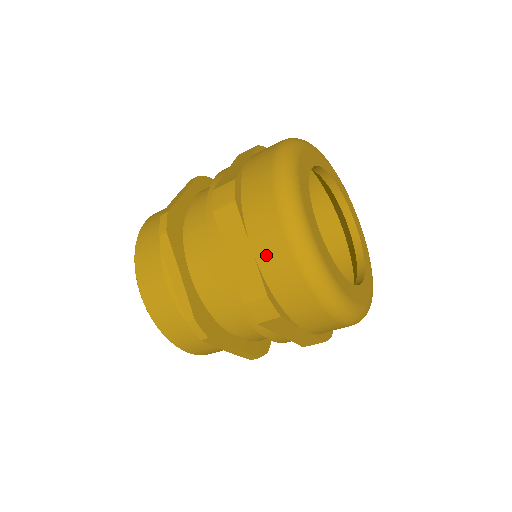
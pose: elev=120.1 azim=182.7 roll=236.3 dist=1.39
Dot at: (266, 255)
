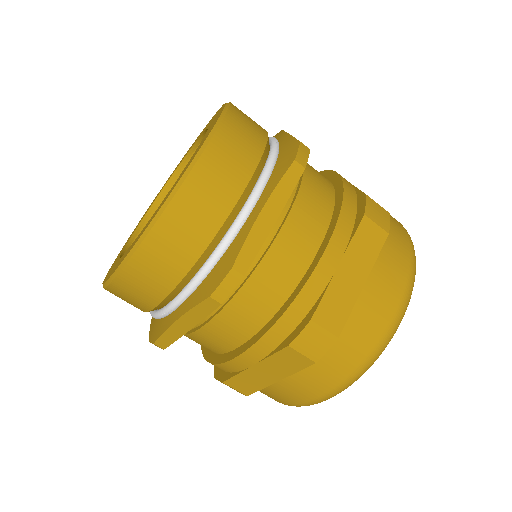
Dot at: (282, 391)
